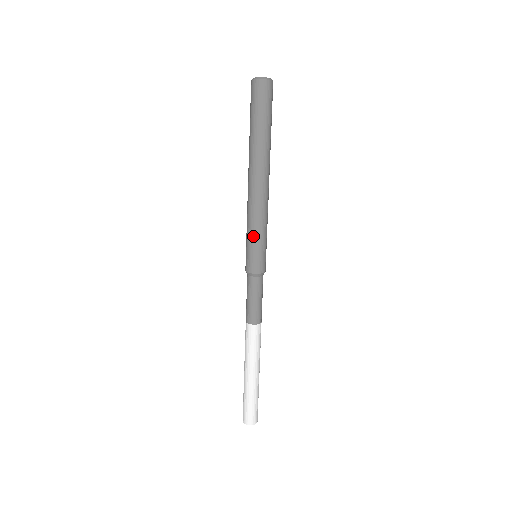
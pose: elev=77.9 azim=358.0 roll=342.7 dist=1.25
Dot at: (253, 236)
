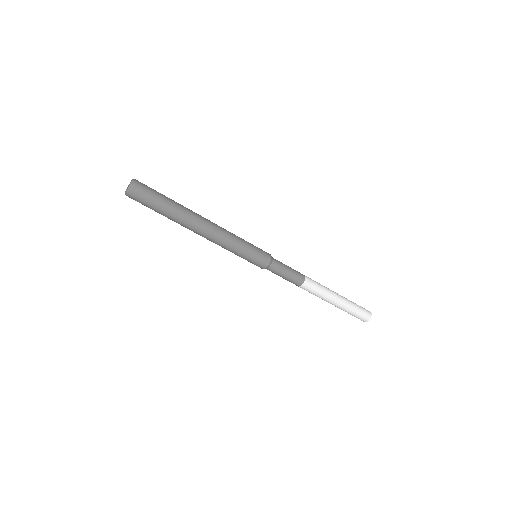
Dot at: (238, 255)
